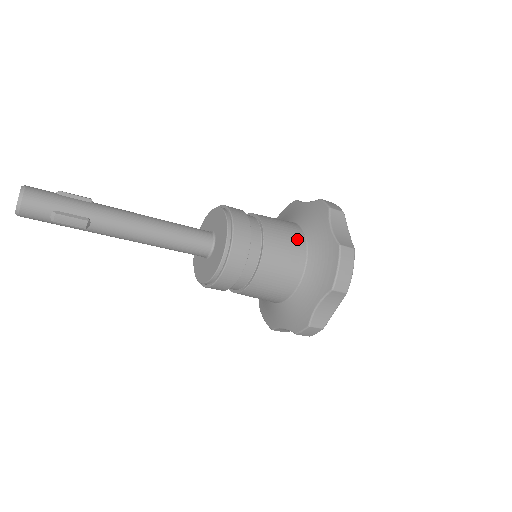
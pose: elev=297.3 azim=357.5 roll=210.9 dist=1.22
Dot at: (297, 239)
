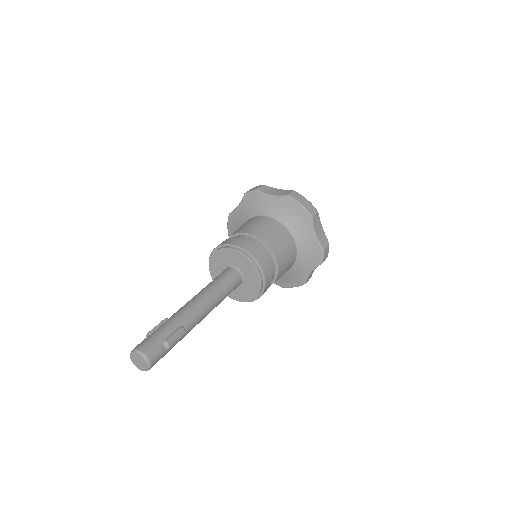
Dot at: (265, 220)
